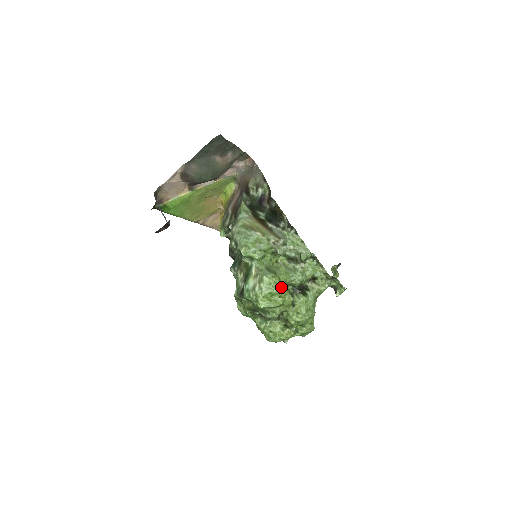
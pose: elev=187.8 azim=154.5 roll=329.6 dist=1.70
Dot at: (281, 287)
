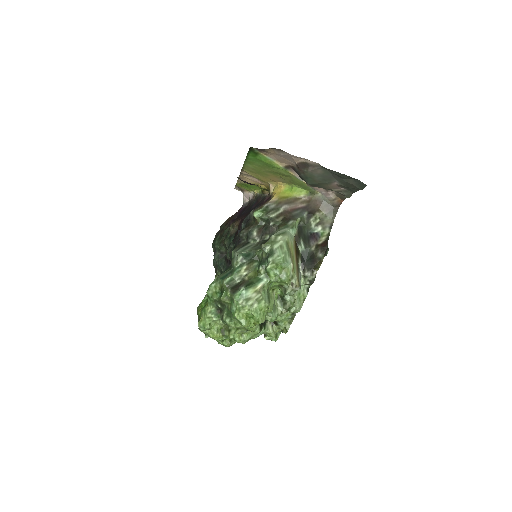
Dot at: (263, 319)
